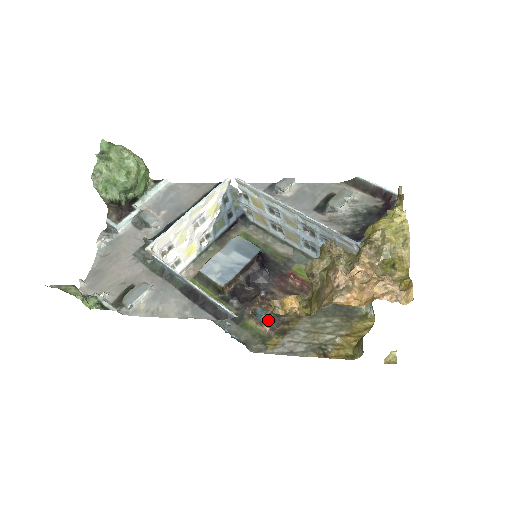
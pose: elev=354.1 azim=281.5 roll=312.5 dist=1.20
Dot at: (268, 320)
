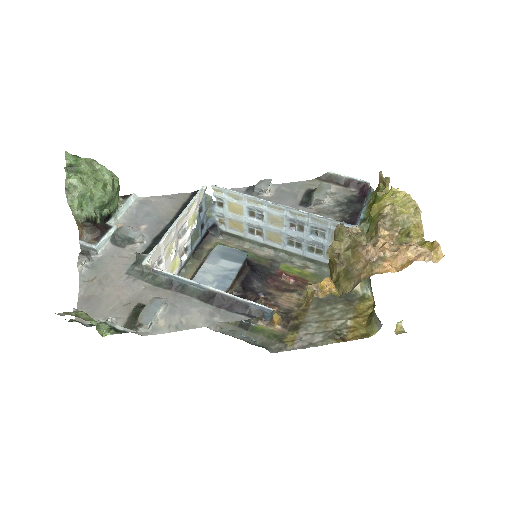
Dot at: occluded
